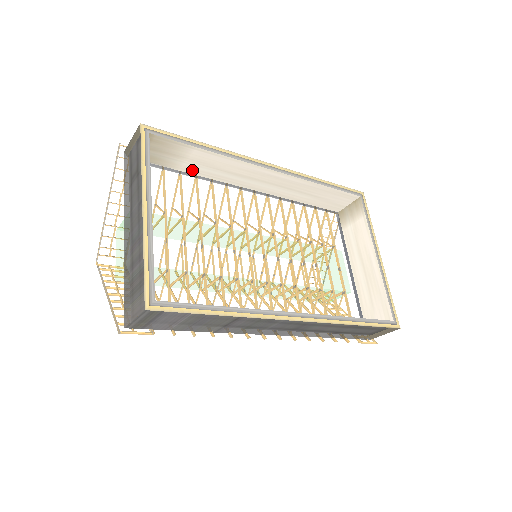
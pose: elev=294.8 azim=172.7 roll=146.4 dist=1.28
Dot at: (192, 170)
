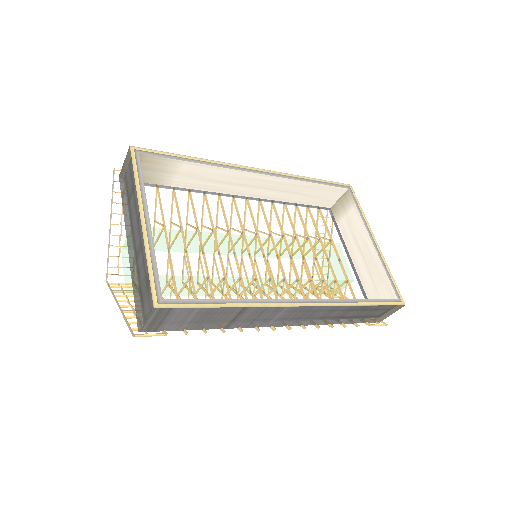
Dot at: (184, 184)
